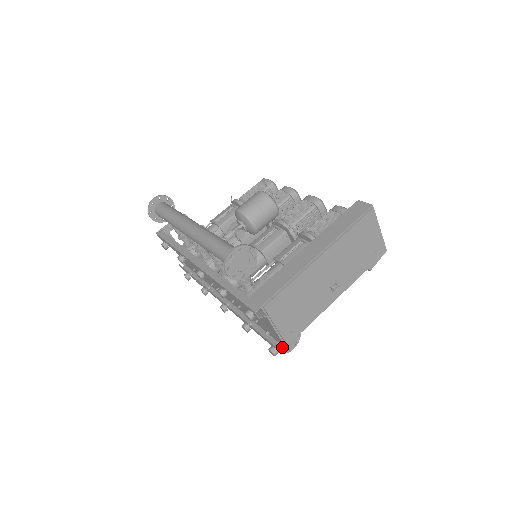
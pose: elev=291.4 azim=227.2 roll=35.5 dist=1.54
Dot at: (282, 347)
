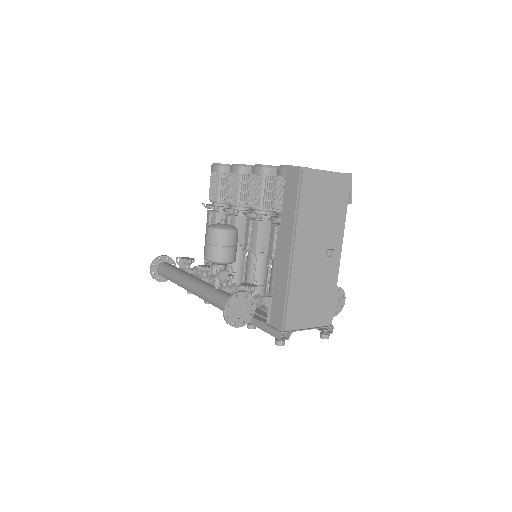
Dot at: (329, 327)
